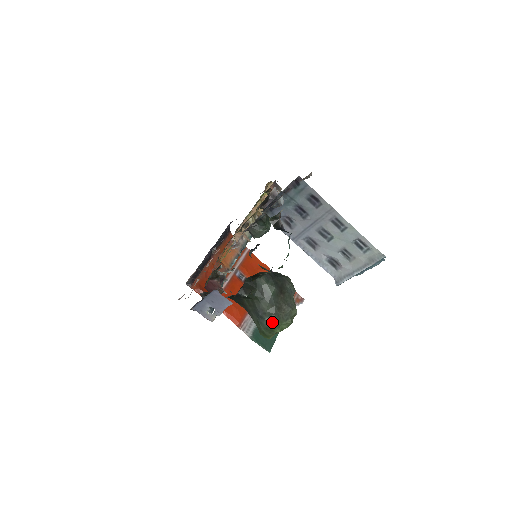
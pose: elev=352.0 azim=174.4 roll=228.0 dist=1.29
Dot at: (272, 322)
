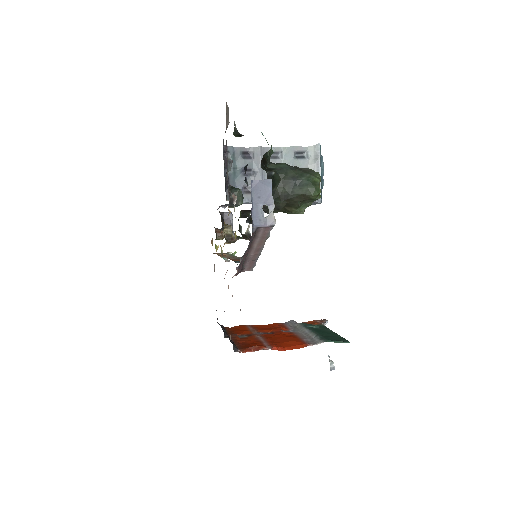
Dot at: (308, 177)
